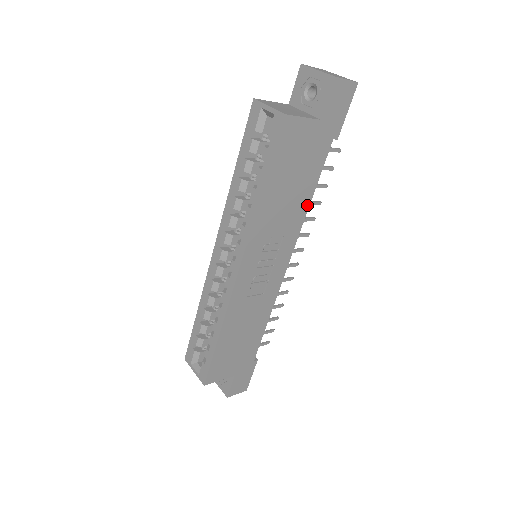
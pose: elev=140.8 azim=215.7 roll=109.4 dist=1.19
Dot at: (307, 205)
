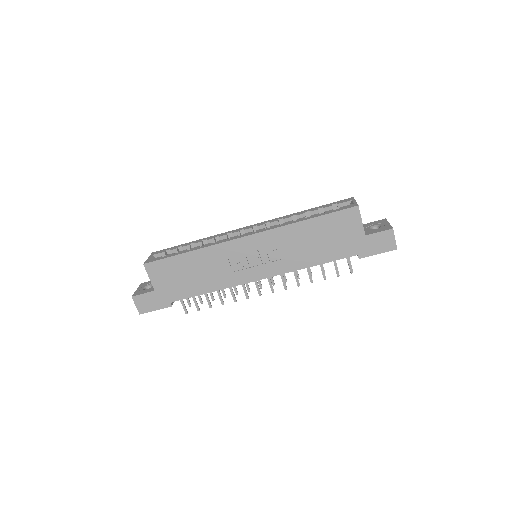
Dot at: (309, 265)
